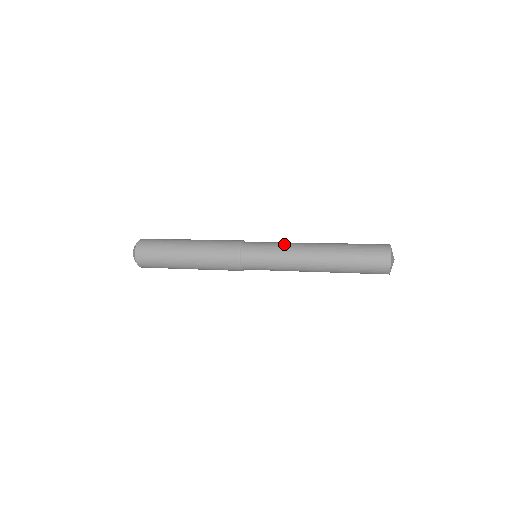
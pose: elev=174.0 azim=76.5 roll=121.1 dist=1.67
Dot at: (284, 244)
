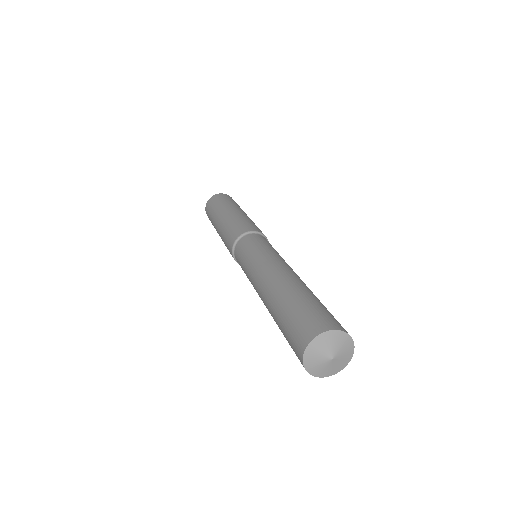
Dot at: (248, 273)
